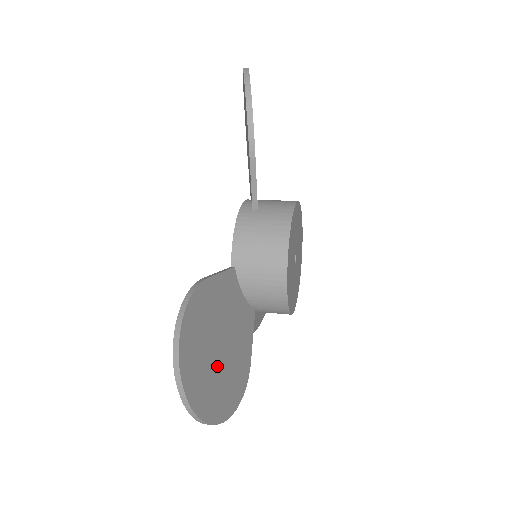
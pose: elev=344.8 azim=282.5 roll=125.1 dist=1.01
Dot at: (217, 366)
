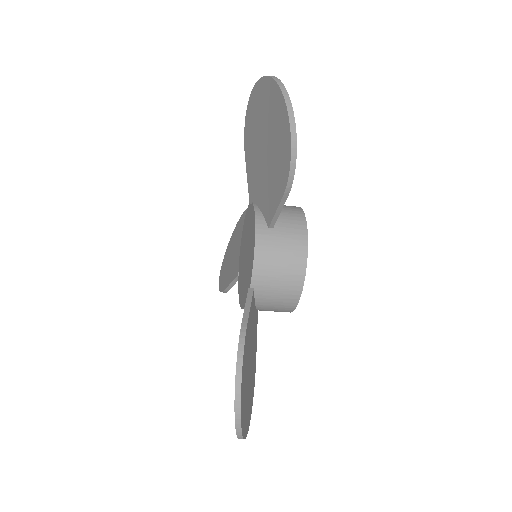
Dot at: occluded
